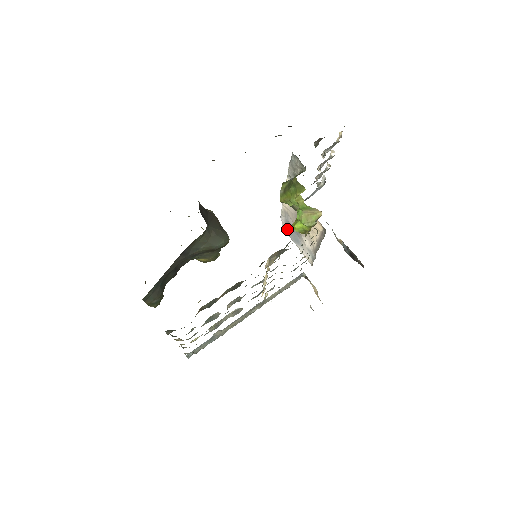
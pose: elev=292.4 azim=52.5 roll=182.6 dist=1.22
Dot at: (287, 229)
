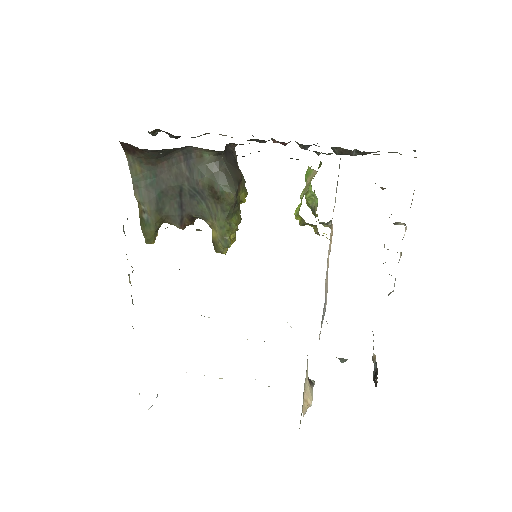
Dot at: (324, 308)
